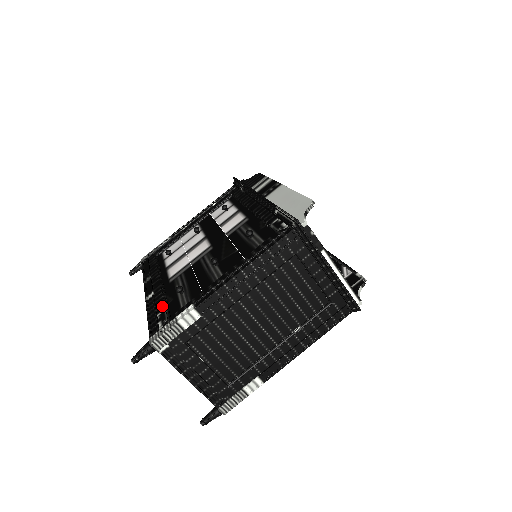
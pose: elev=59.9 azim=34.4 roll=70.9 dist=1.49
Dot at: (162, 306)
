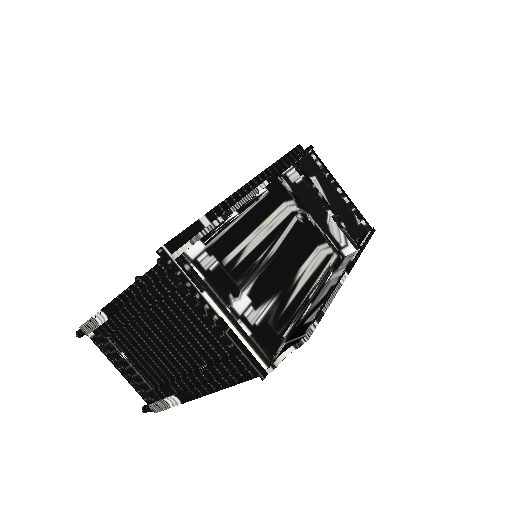
Dot at: occluded
